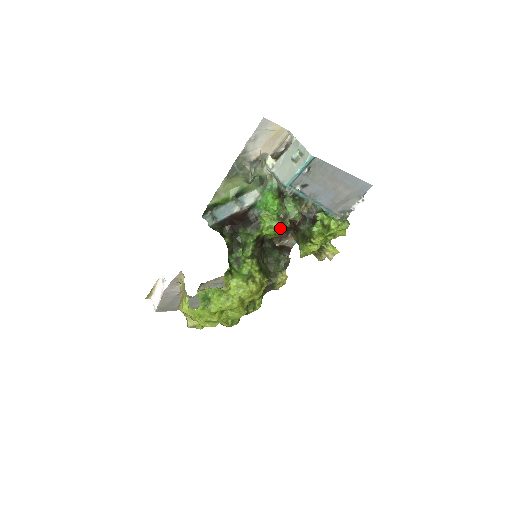
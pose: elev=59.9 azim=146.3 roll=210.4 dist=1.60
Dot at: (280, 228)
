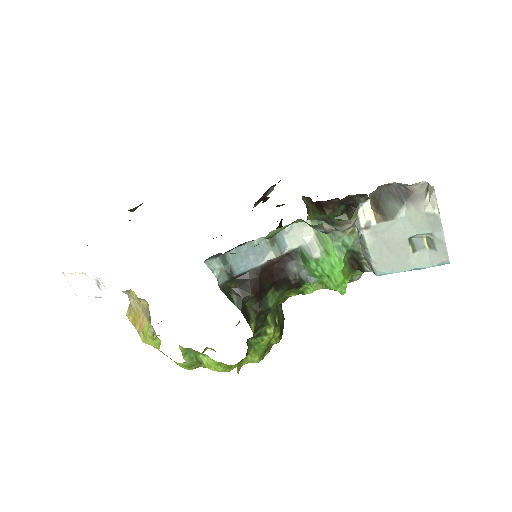
Dot at: occluded
